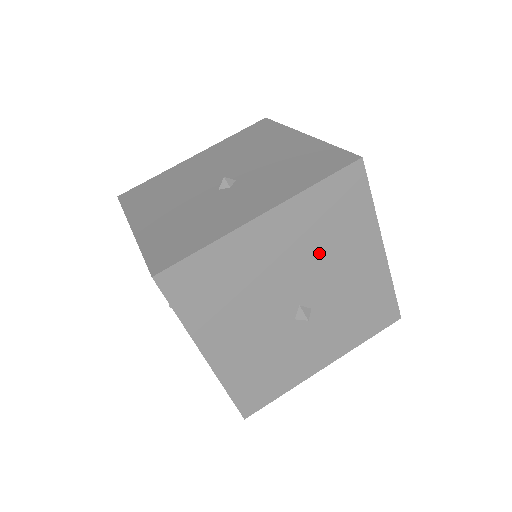
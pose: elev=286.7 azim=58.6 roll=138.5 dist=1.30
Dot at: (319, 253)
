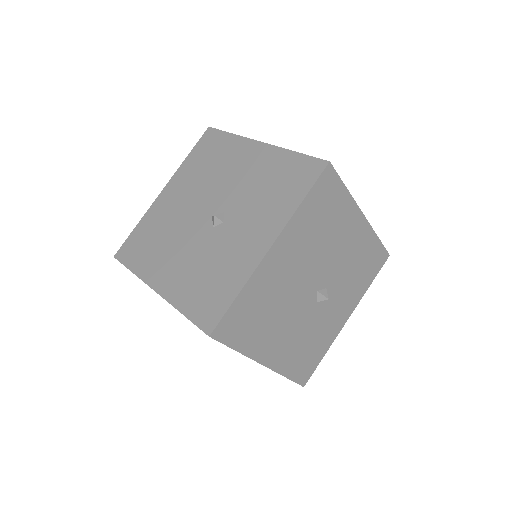
Dot at: (320, 247)
